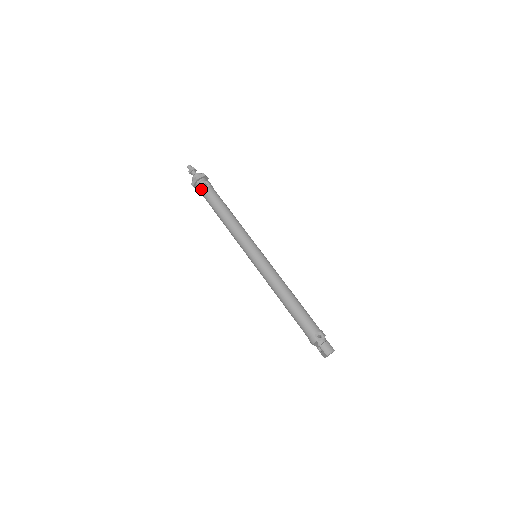
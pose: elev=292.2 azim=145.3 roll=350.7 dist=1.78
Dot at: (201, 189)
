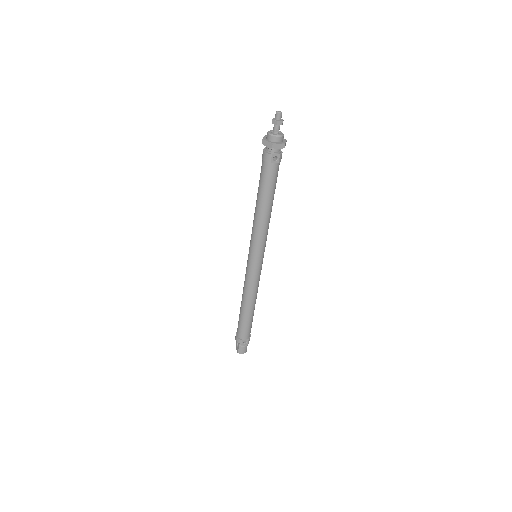
Dot at: (266, 159)
